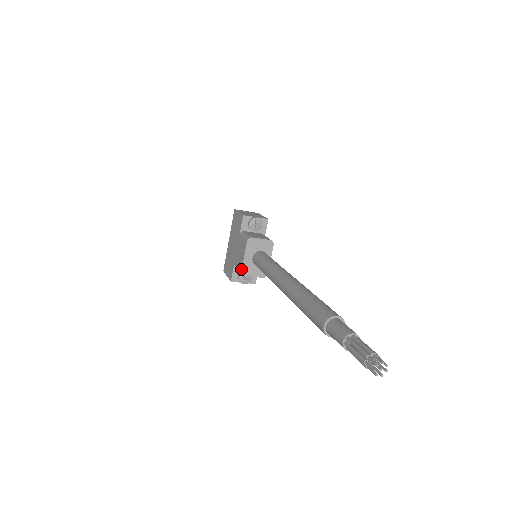
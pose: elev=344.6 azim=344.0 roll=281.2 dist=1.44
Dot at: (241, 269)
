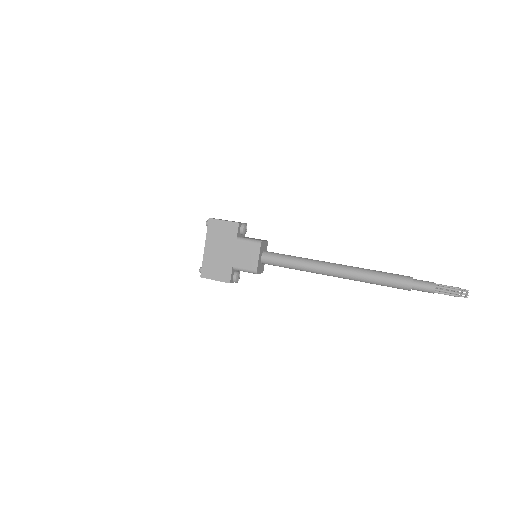
Dot at: (256, 269)
